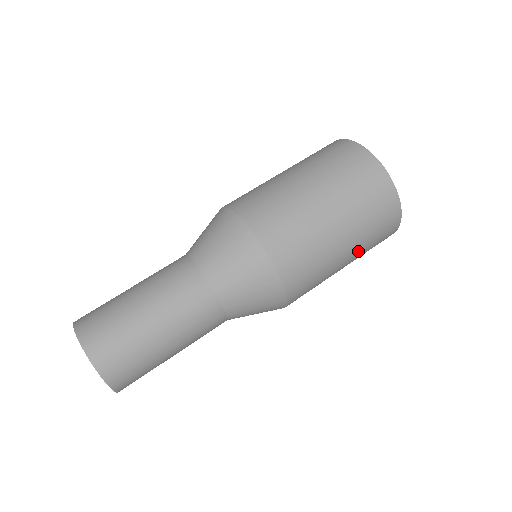
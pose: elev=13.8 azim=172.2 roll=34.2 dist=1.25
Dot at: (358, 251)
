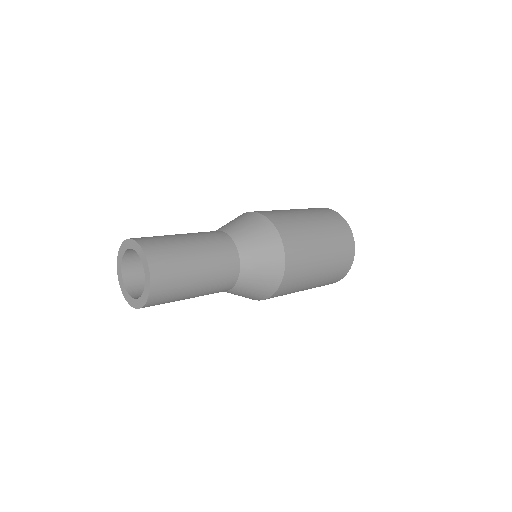
Dot at: occluded
